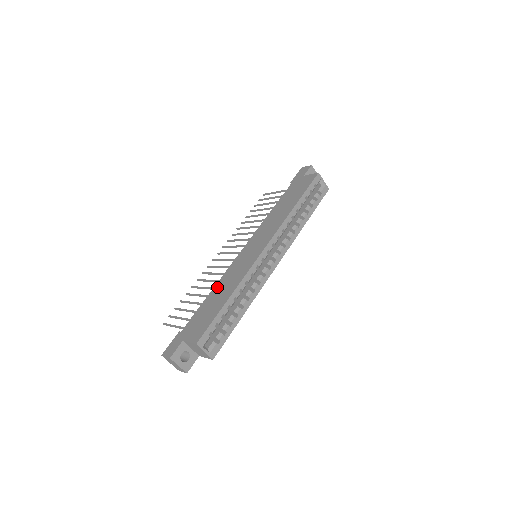
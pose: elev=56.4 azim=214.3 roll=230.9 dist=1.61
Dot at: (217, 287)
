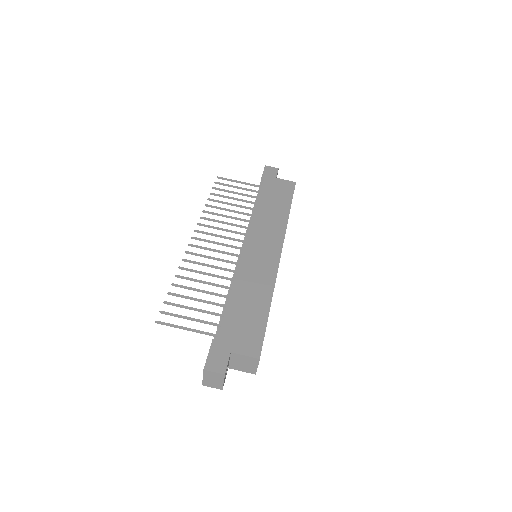
Dot at: (239, 288)
